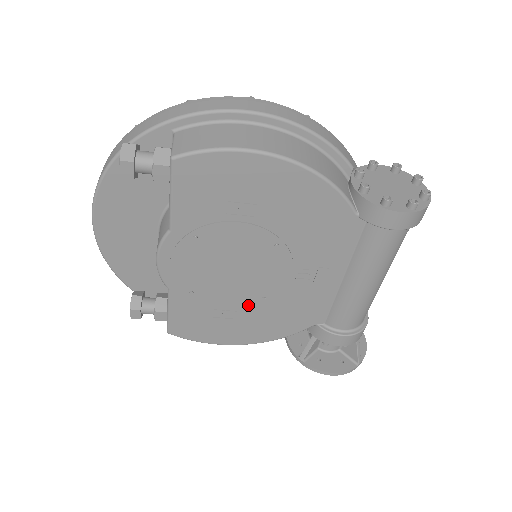
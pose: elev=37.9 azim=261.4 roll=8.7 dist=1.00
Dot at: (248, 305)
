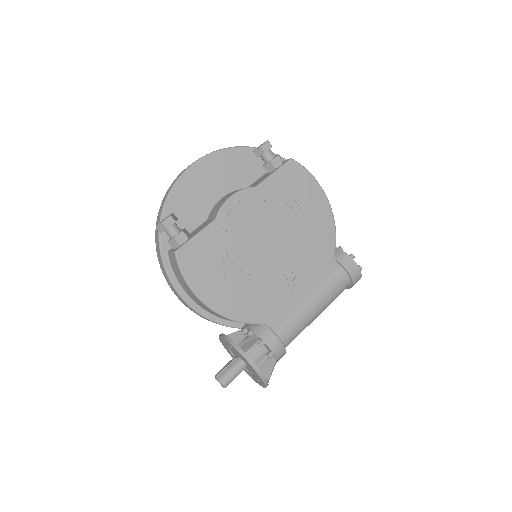
Dot at: (246, 270)
